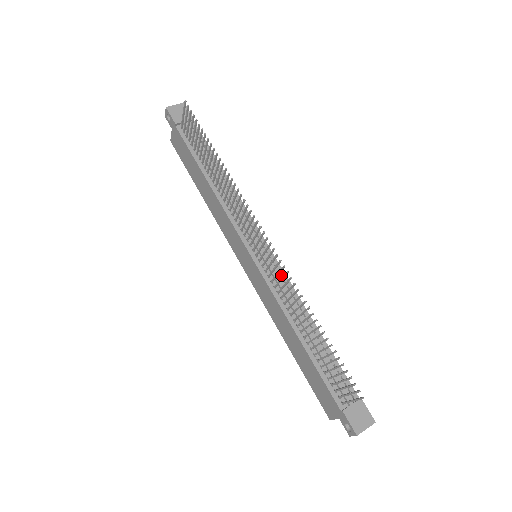
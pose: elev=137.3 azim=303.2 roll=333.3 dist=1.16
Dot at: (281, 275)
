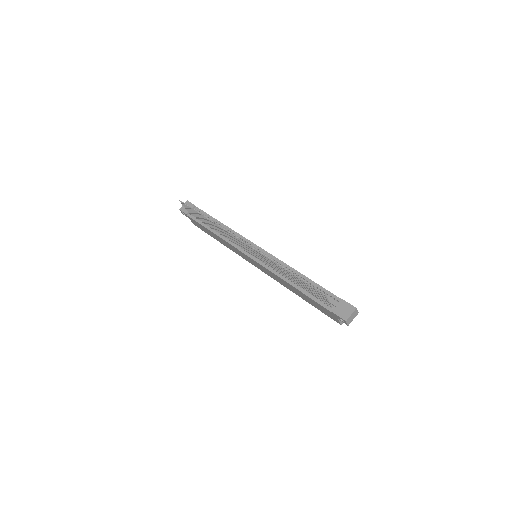
Dot at: (271, 257)
